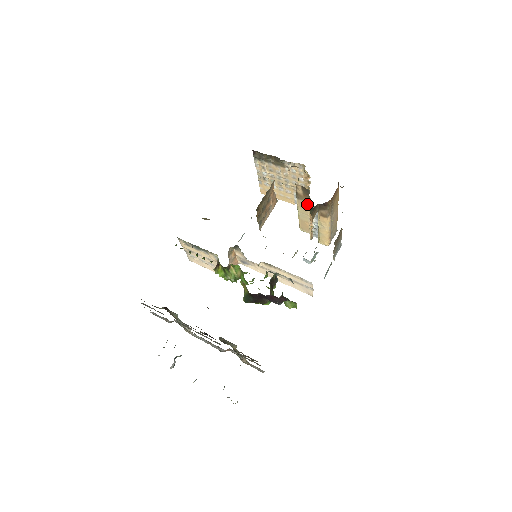
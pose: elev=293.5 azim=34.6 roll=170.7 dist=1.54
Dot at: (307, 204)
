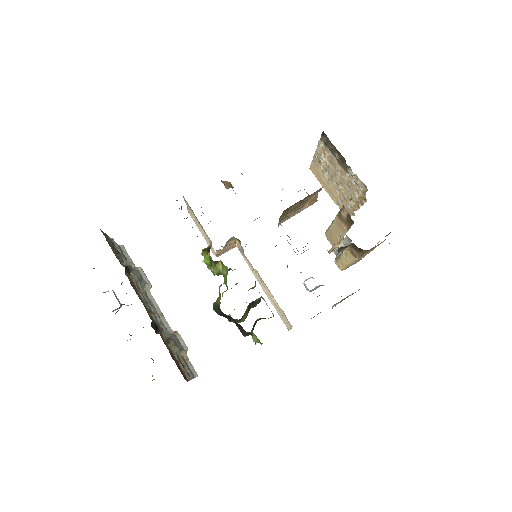
Dot at: (344, 228)
